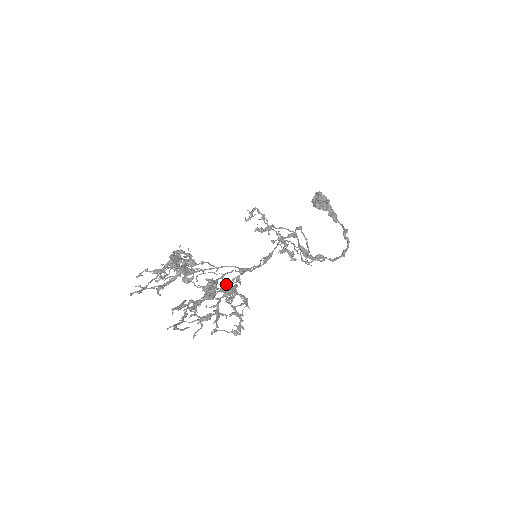
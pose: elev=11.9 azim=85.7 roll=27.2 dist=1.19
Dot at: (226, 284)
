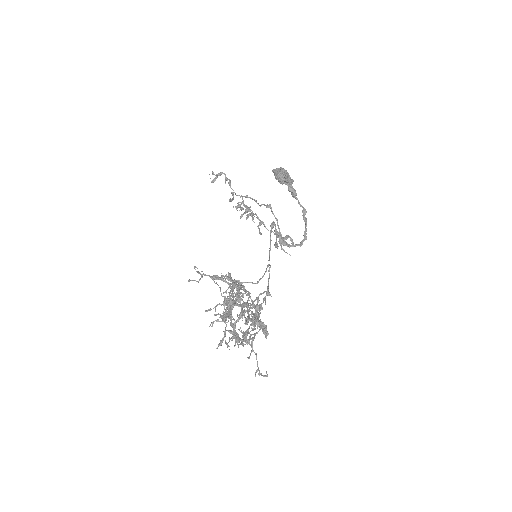
Dot at: (259, 306)
